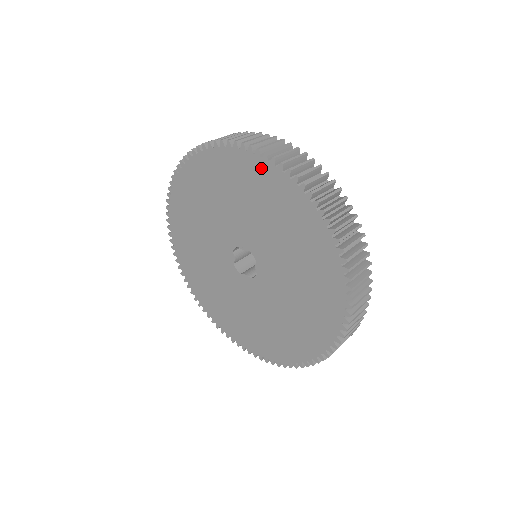
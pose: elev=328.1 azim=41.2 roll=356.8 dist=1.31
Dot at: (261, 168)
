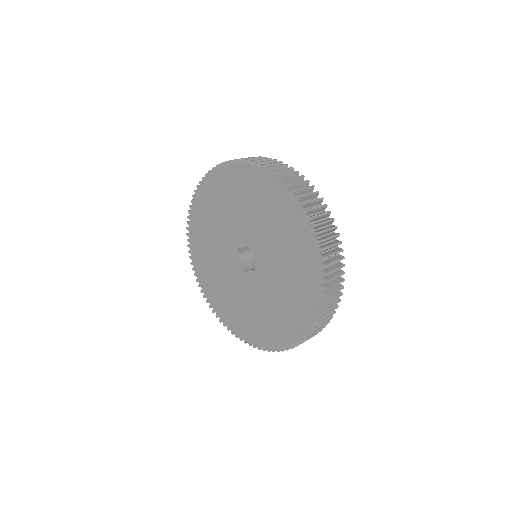
Dot at: (235, 173)
